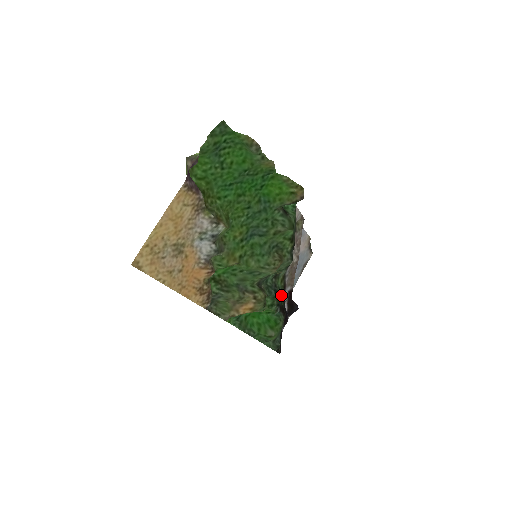
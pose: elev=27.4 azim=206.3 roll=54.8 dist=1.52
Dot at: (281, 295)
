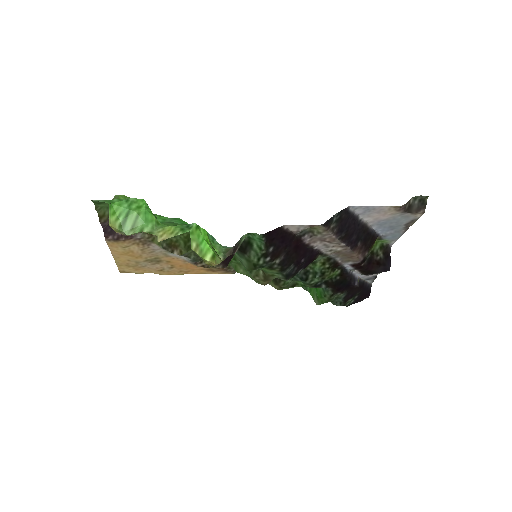
Dot at: (322, 277)
